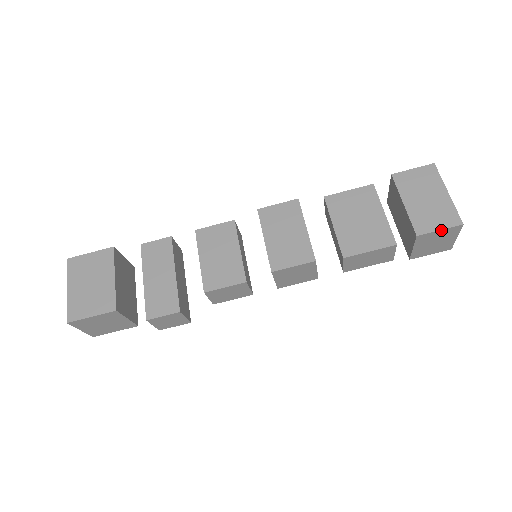
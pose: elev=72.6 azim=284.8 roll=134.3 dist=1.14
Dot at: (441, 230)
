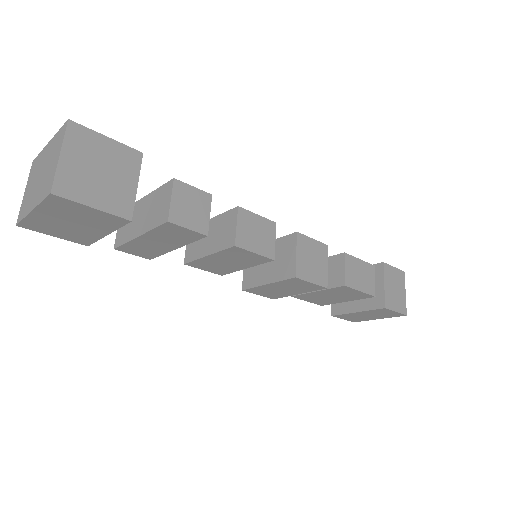
Dot at: (344, 318)
